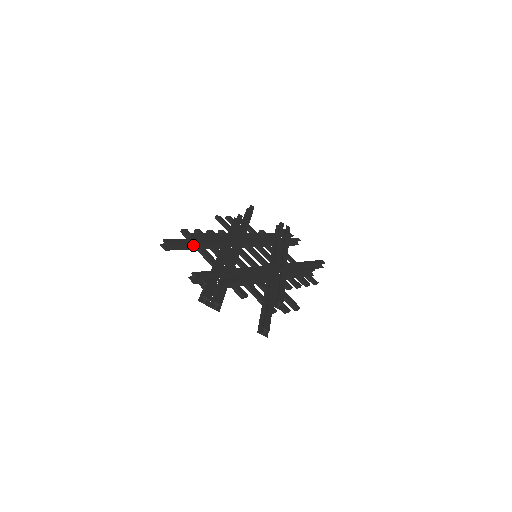
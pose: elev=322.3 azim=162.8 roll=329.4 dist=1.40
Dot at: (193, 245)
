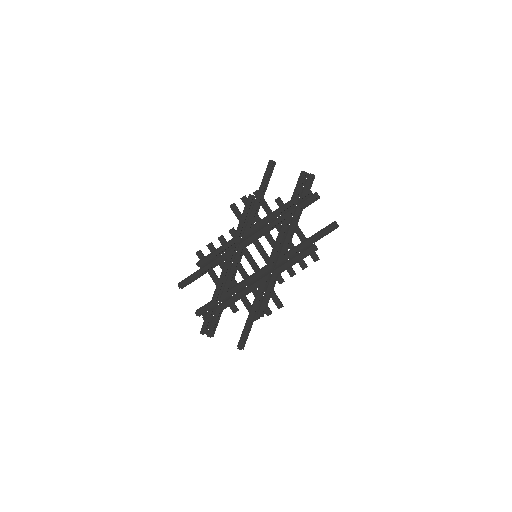
Dot at: (202, 272)
